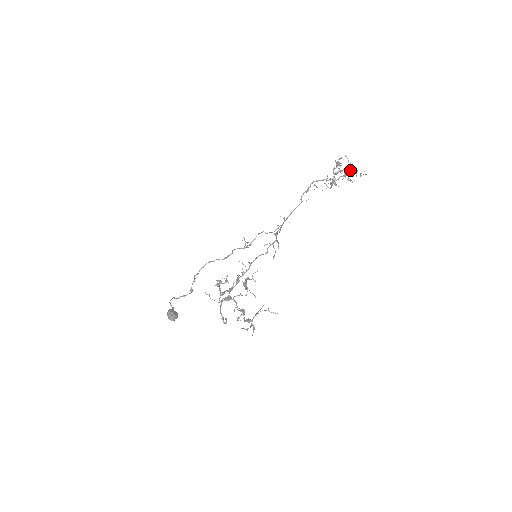
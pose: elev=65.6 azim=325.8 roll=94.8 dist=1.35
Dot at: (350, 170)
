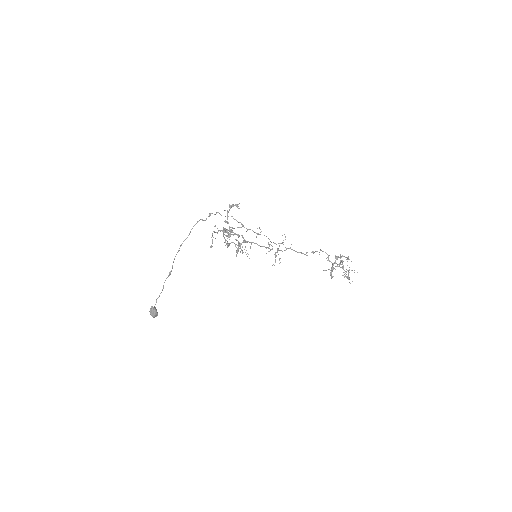
Dot at: (348, 277)
